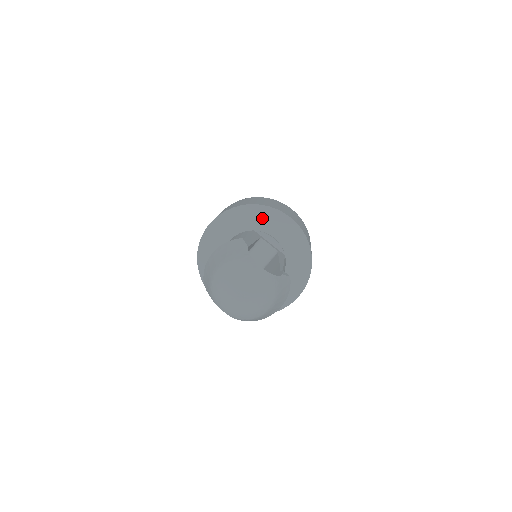
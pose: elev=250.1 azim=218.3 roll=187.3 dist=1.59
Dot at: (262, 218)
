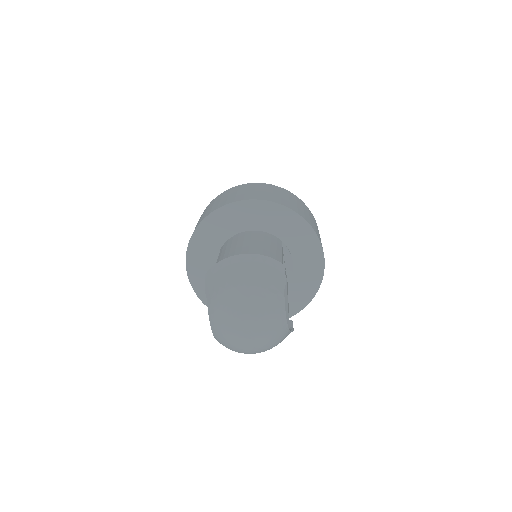
Dot at: (299, 237)
